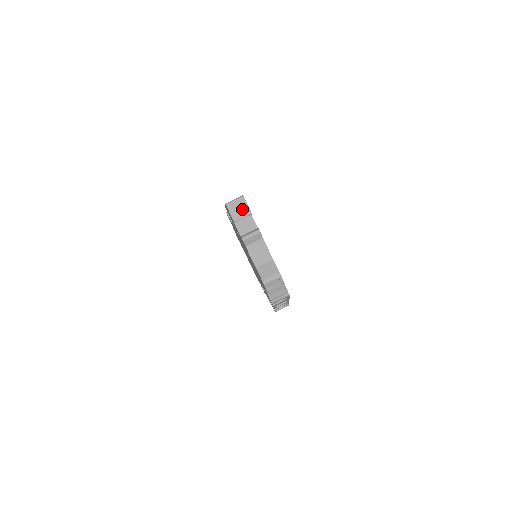
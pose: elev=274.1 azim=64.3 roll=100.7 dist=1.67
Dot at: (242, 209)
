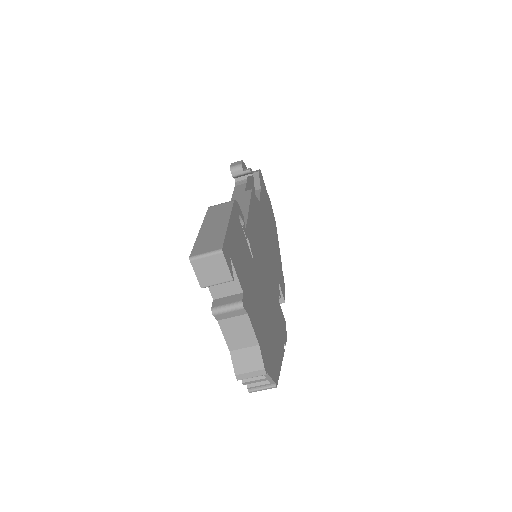
Dot at: (217, 271)
